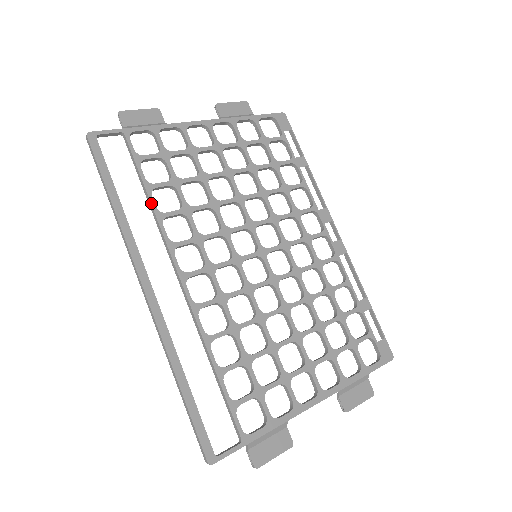
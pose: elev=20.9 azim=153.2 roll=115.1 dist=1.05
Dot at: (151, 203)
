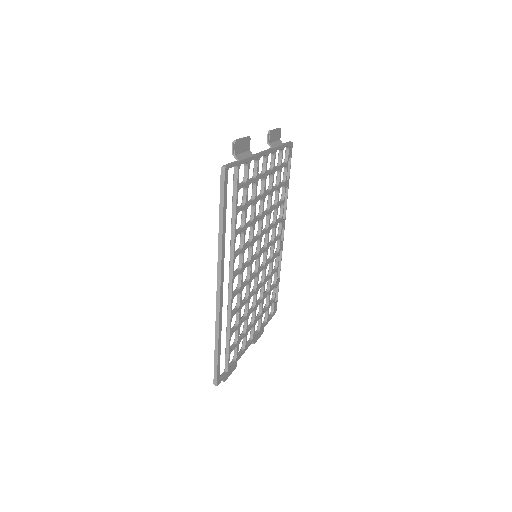
Dot at: (235, 225)
